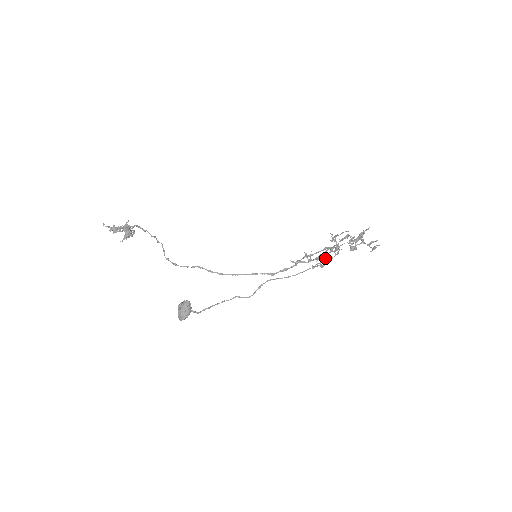
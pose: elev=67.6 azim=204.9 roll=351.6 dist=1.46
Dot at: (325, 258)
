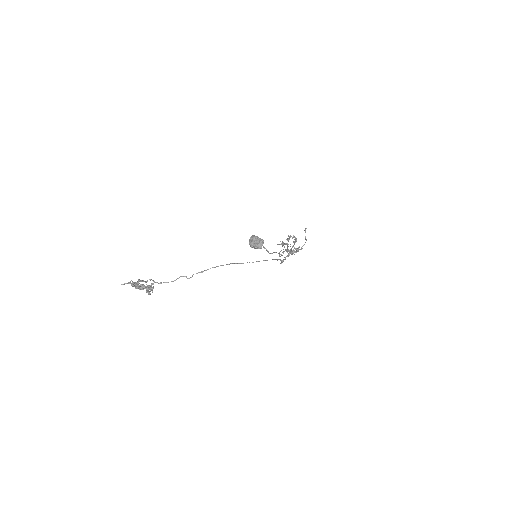
Dot at: (291, 254)
